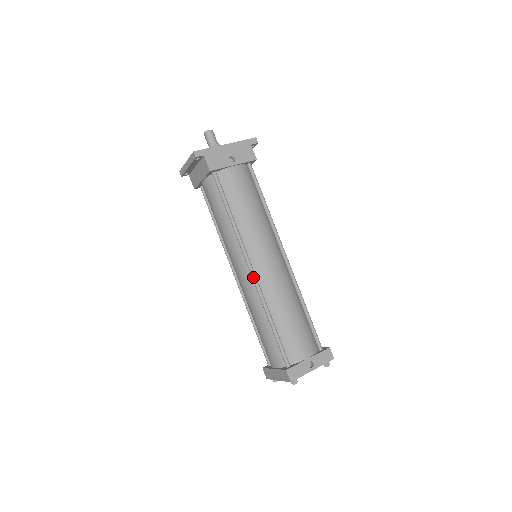
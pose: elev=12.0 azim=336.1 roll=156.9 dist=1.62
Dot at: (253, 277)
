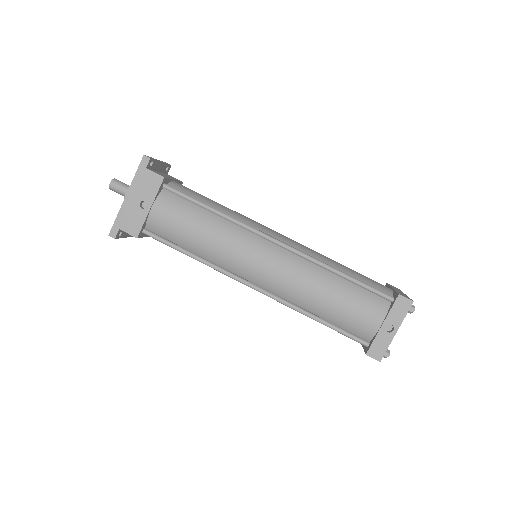
Dot at: occluded
